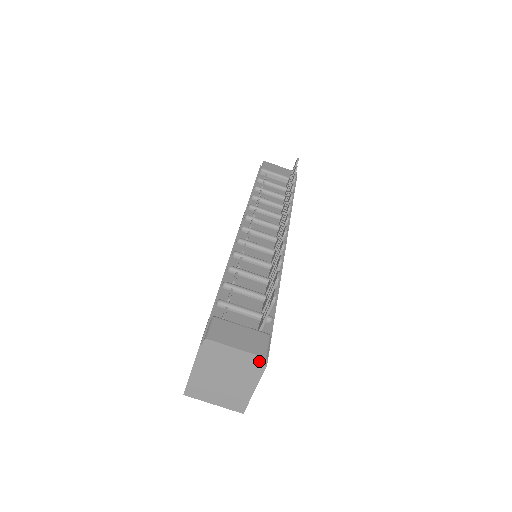
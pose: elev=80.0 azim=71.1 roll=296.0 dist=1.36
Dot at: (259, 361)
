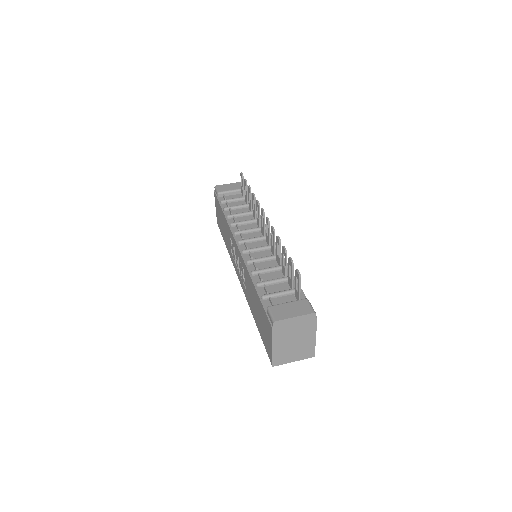
Dot at: (311, 317)
